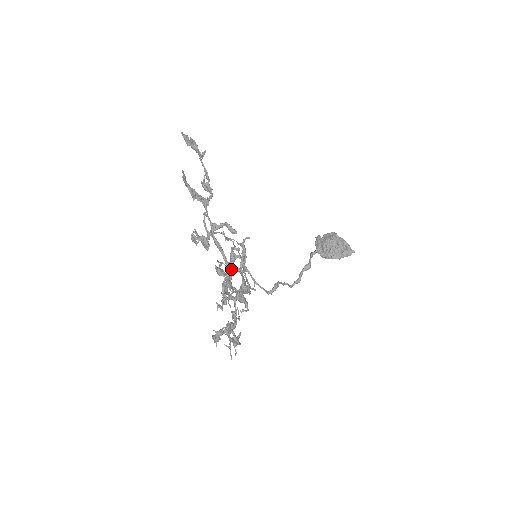
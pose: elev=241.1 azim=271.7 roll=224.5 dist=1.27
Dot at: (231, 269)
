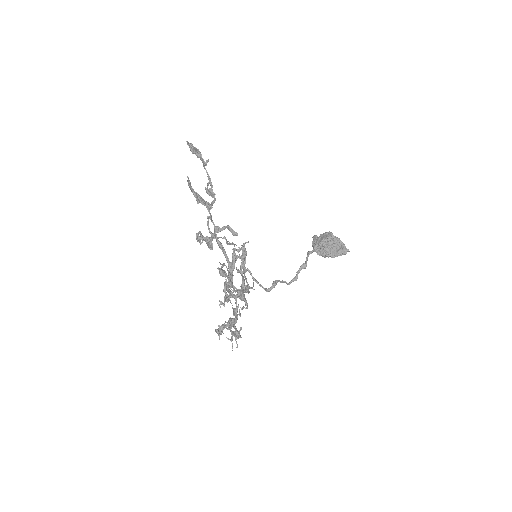
Dot at: (233, 269)
